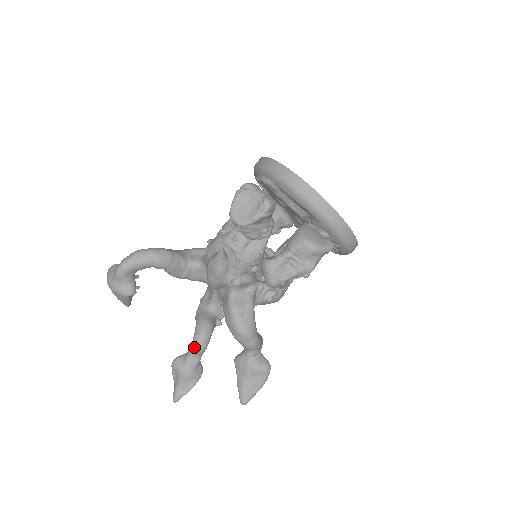
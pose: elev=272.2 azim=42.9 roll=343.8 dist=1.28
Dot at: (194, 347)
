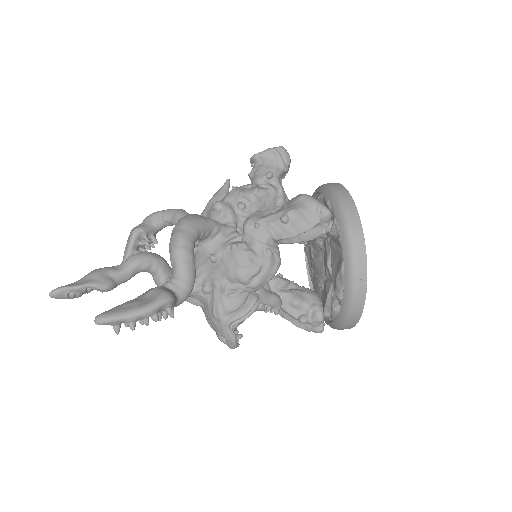
Dot at: (131, 256)
